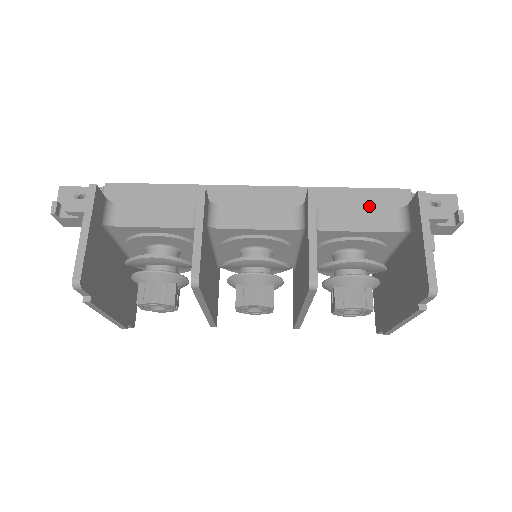
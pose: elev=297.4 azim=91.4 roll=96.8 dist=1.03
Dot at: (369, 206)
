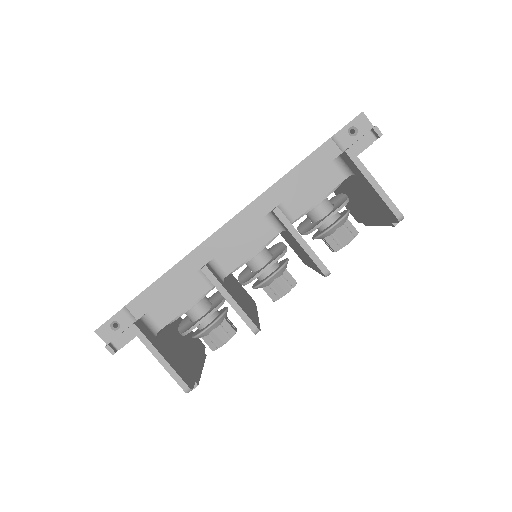
Dot at: (313, 175)
